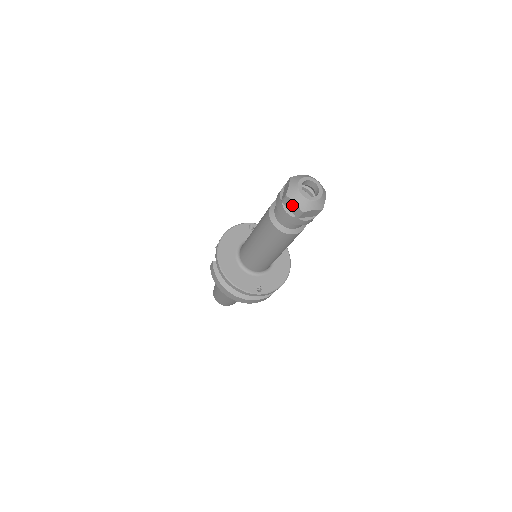
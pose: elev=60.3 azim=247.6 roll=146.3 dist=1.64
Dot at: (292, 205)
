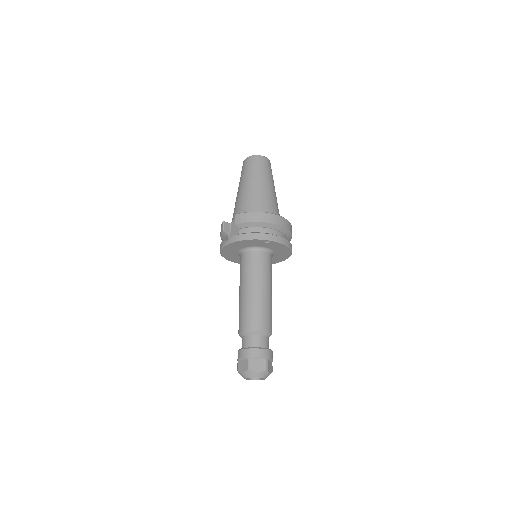
Dot at: occluded
